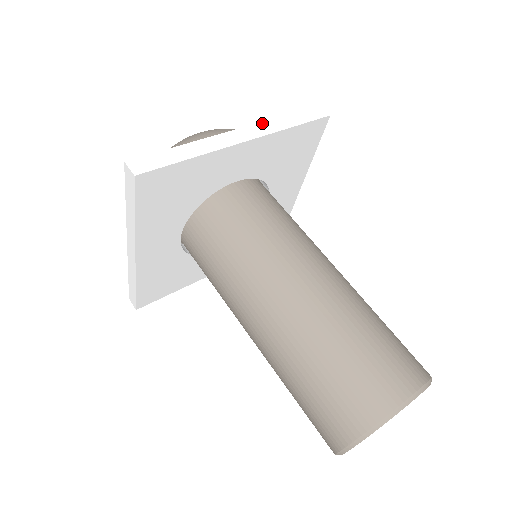
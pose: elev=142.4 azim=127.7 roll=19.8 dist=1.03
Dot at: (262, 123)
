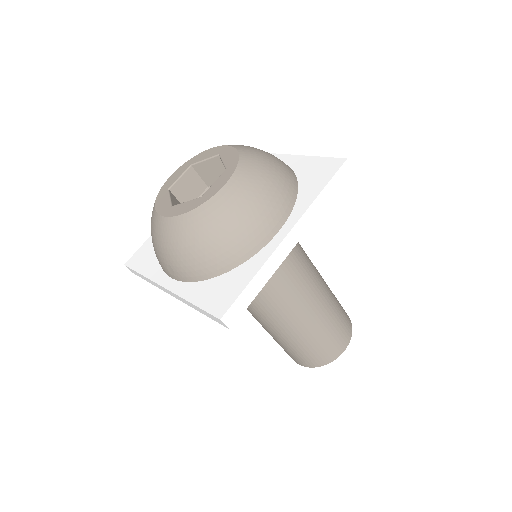
Dot at: (307, 212)
